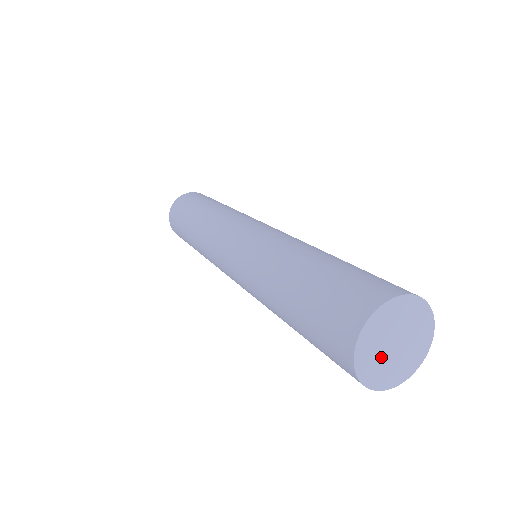
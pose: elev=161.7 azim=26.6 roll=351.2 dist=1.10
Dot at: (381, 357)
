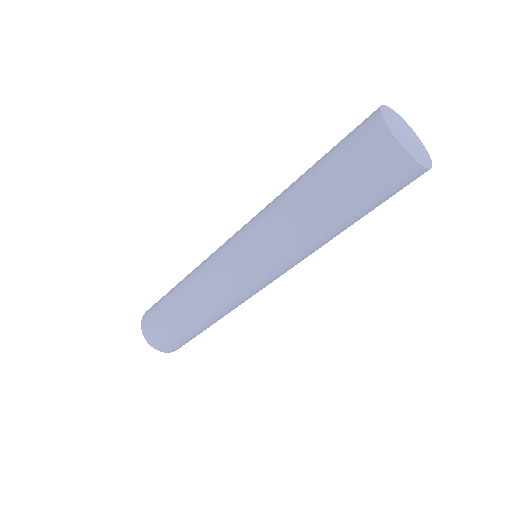
Dot at: (403, 138)
